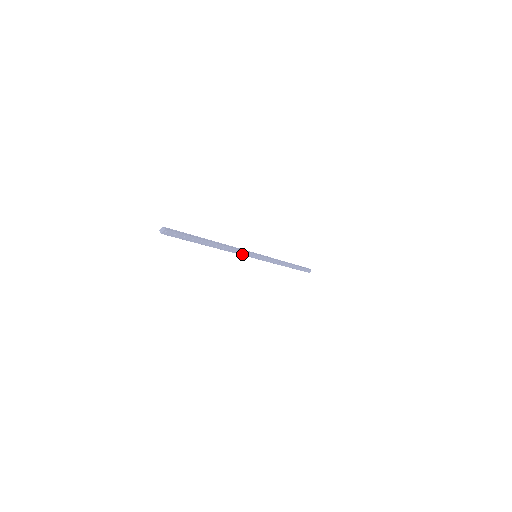
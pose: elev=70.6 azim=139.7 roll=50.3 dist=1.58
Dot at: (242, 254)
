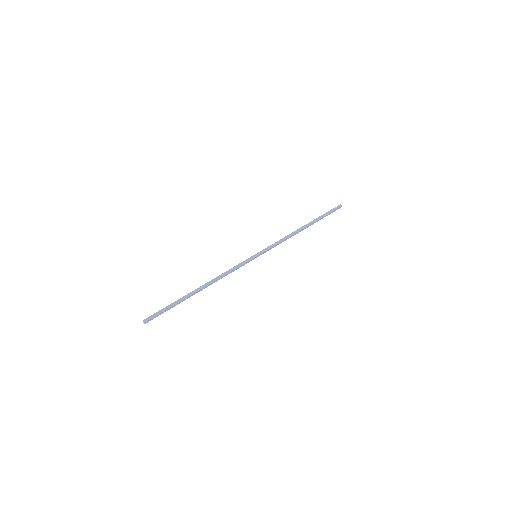
Dot at: (238, 268)
